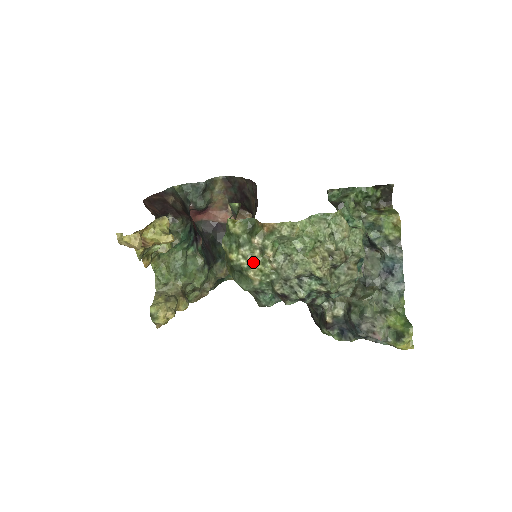
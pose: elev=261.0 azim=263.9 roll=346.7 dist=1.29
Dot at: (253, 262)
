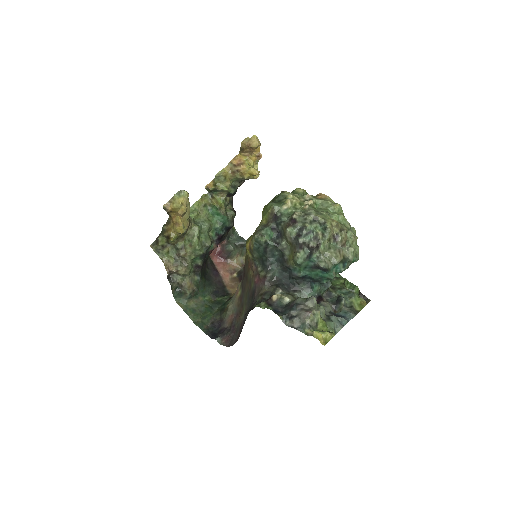
Dot at: (296, 198)
